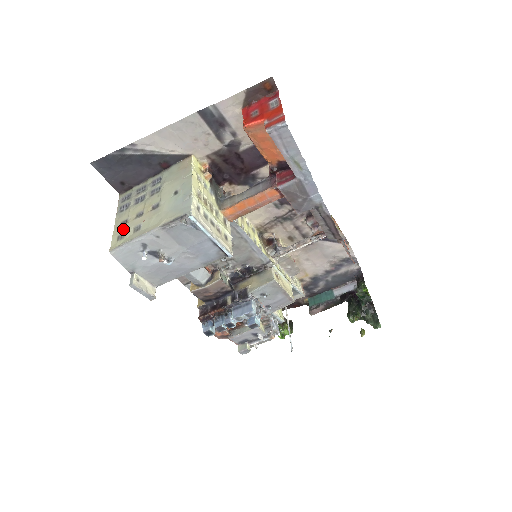
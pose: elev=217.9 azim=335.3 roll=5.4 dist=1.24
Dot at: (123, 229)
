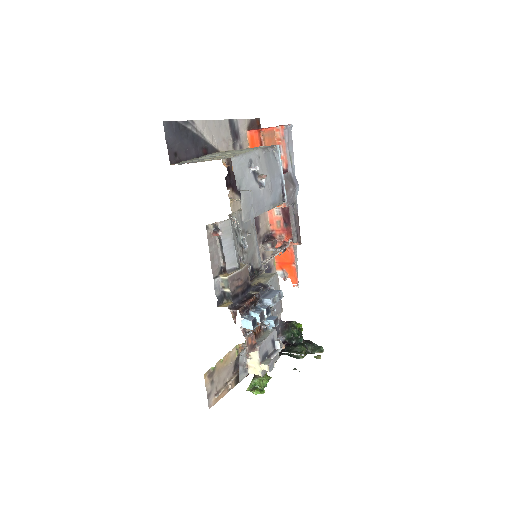
Dot at: (220, 158)
